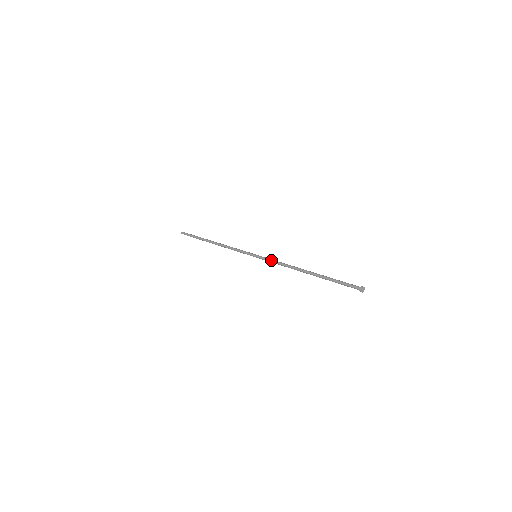
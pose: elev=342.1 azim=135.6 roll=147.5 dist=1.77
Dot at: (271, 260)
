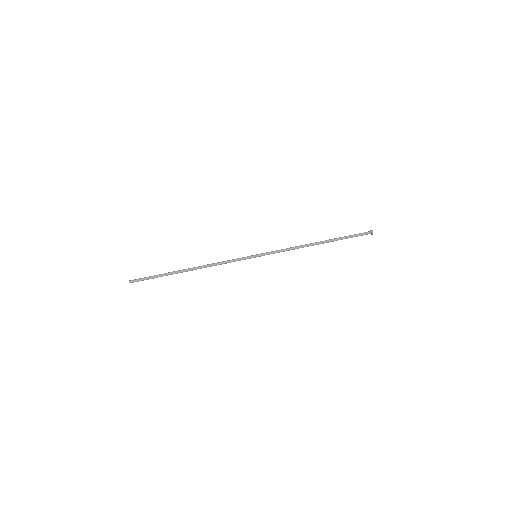
Dot at: (278, 252)
